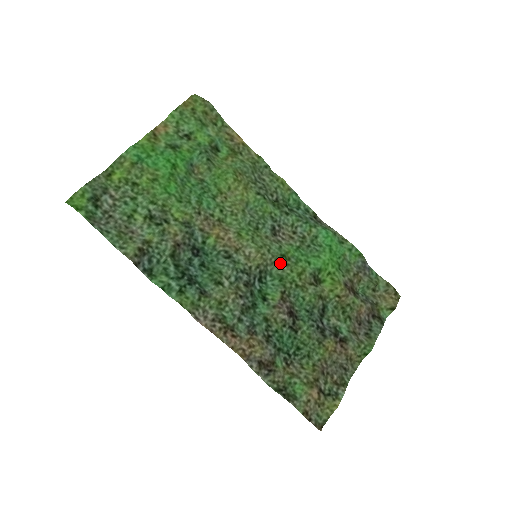
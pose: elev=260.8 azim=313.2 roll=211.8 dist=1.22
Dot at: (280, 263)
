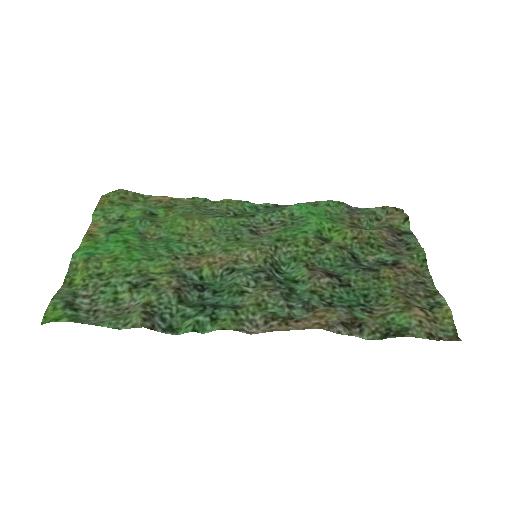
Dot at: (281, 248)
